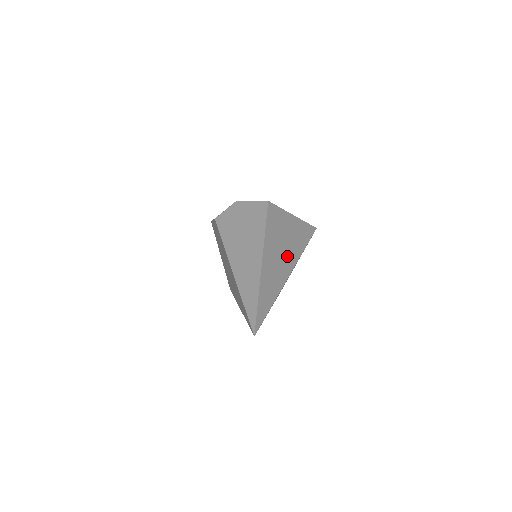
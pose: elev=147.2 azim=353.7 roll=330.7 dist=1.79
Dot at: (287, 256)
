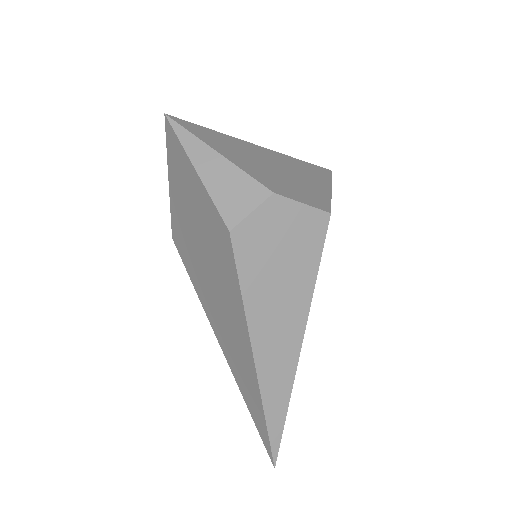
Dot at: occluded
